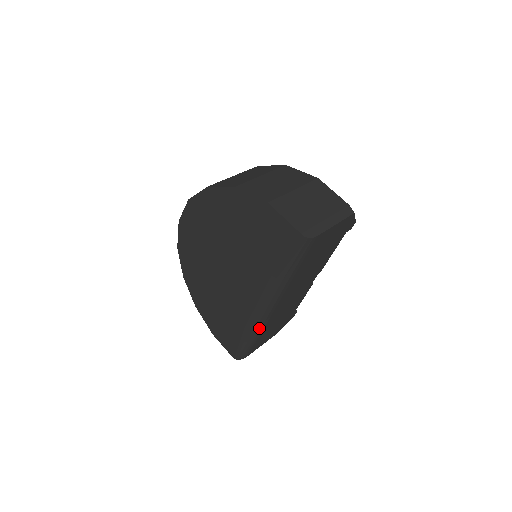
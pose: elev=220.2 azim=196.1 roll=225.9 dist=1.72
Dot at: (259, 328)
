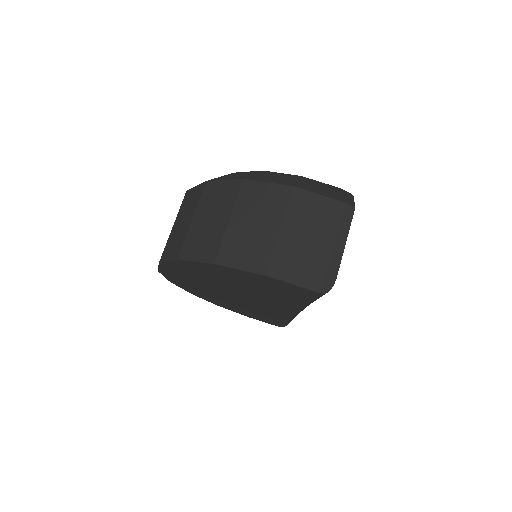
Dot at: occluded
